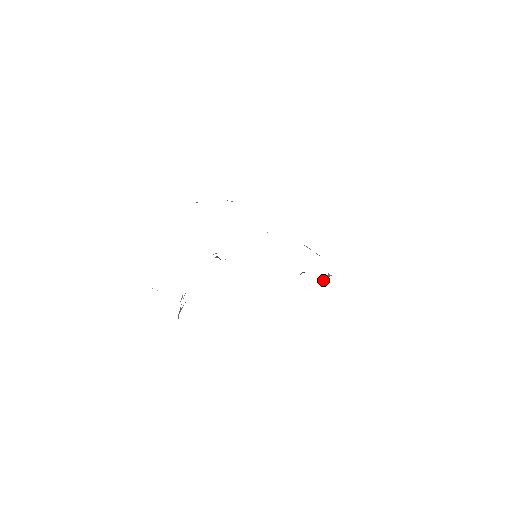
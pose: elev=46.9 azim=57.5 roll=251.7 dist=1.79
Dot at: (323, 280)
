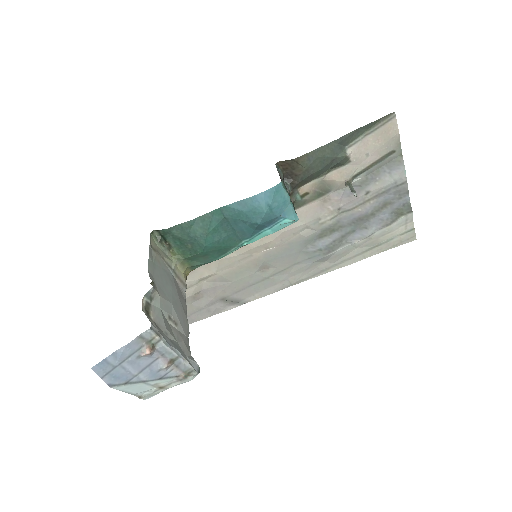
Dot at: occluded
